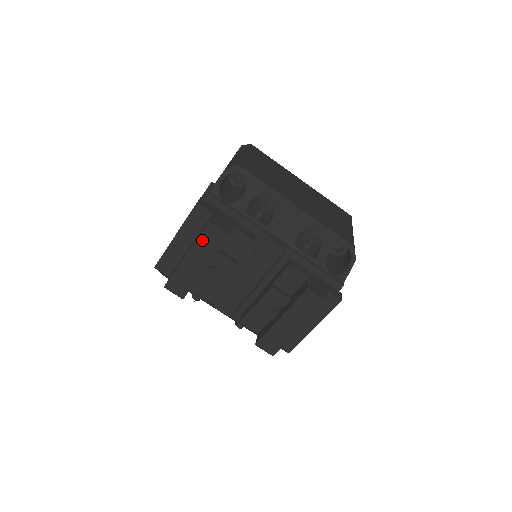
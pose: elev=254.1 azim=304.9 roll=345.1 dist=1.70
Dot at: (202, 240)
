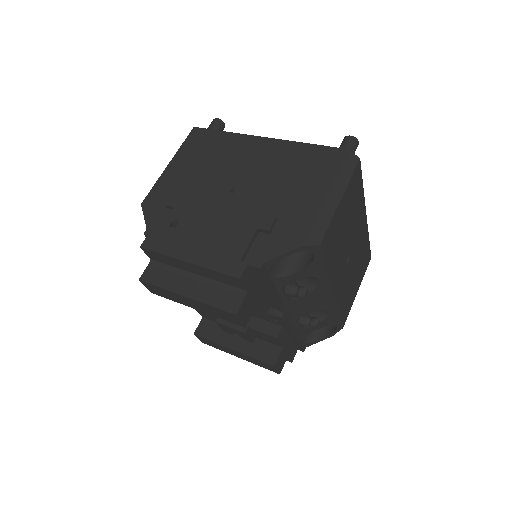
Dot at: (214, 309)
